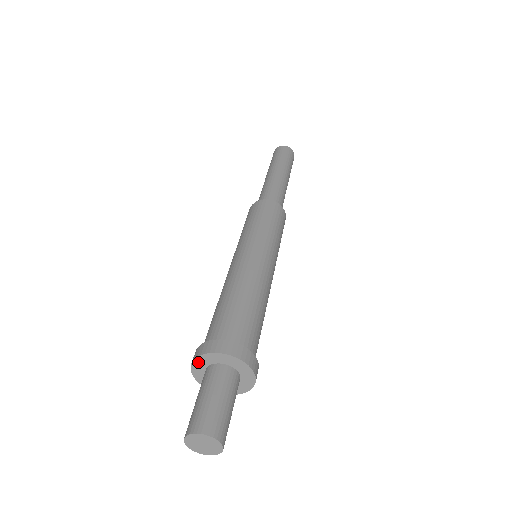
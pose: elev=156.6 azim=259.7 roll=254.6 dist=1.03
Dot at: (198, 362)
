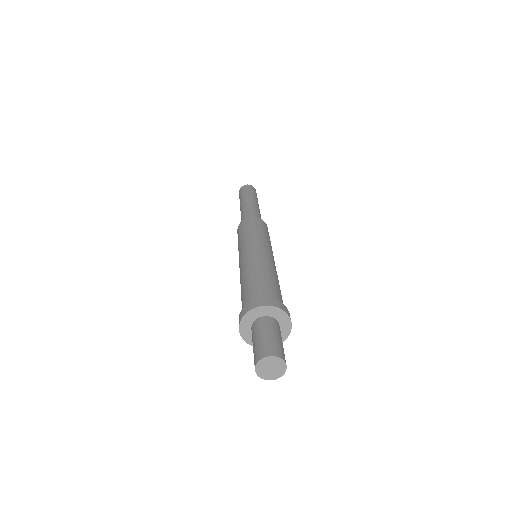
Dot at: (246, 319)
